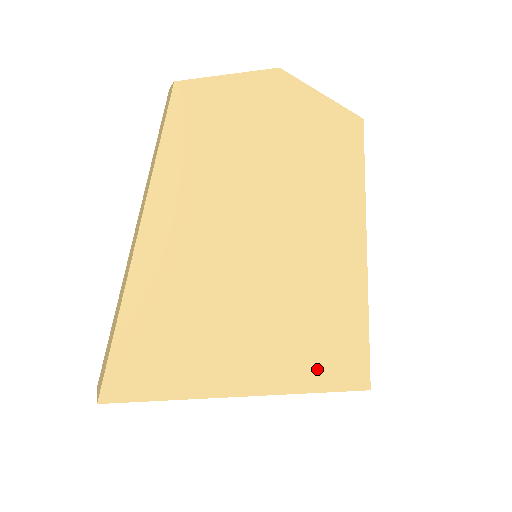
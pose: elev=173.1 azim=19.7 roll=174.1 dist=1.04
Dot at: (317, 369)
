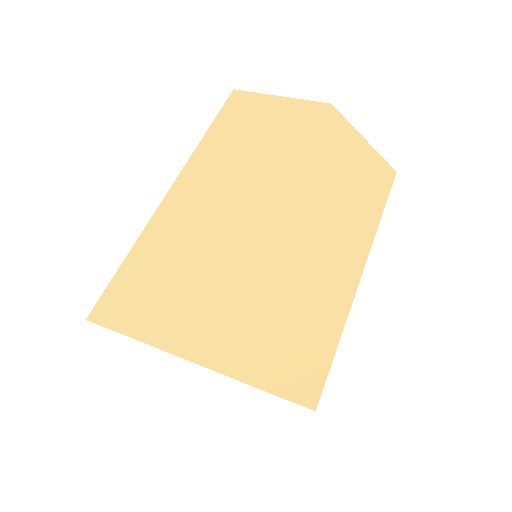
Dot at: (273, 371)
